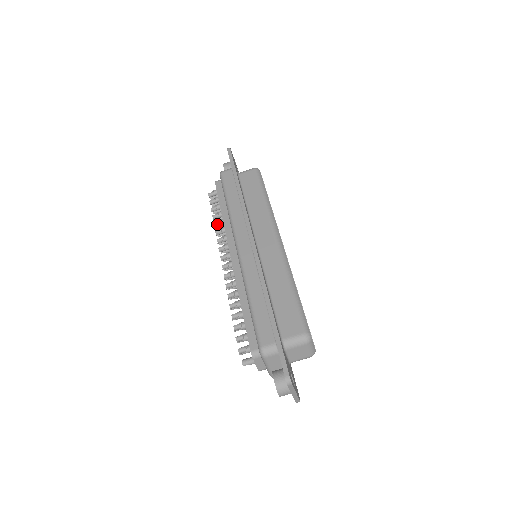
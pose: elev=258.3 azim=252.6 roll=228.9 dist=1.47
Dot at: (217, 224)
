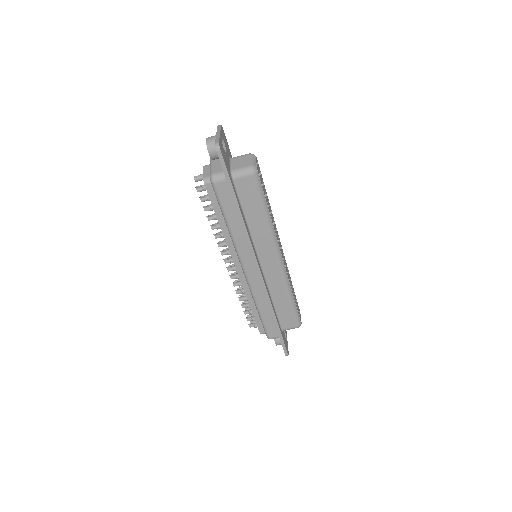
Dot at: (214, 225)
